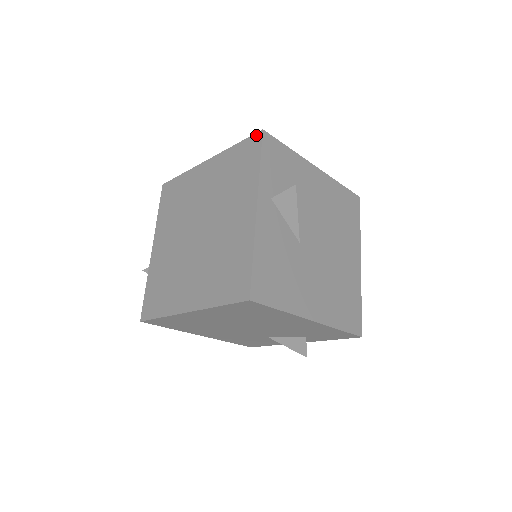
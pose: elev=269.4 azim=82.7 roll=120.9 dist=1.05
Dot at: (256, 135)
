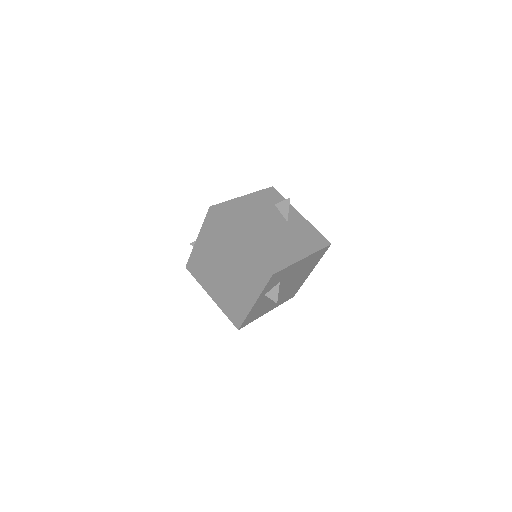
Dot at: (269, 272)
